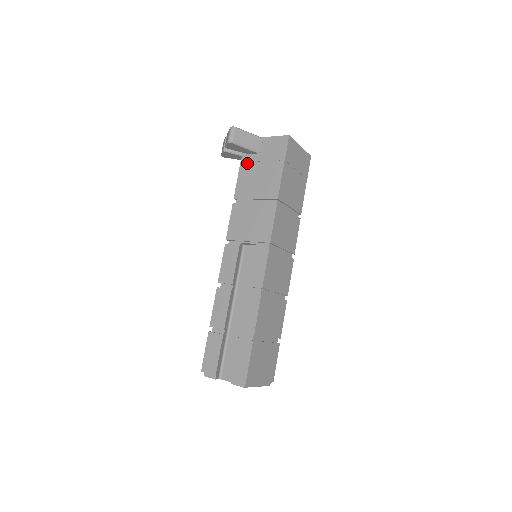
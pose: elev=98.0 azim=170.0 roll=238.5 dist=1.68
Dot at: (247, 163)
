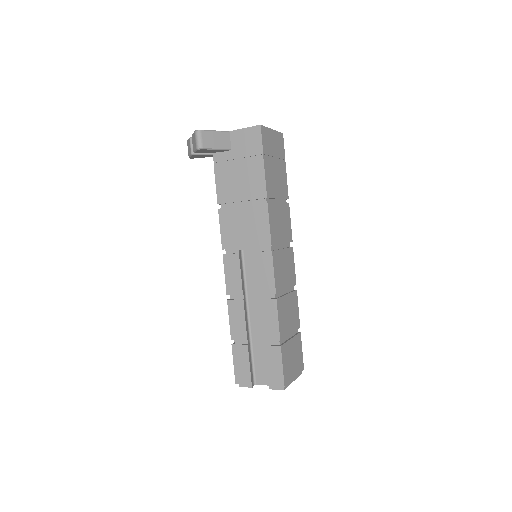
Dot at: (221, 163)
